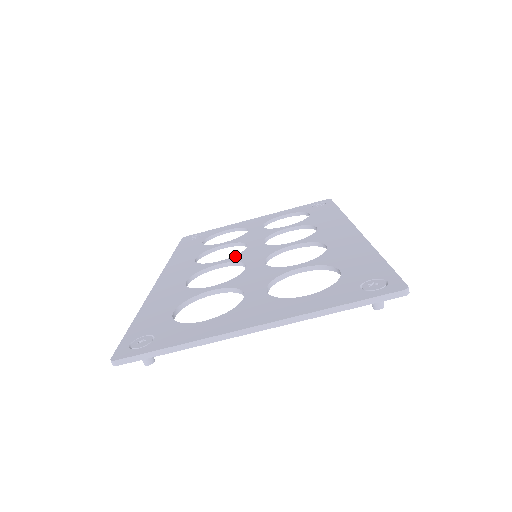
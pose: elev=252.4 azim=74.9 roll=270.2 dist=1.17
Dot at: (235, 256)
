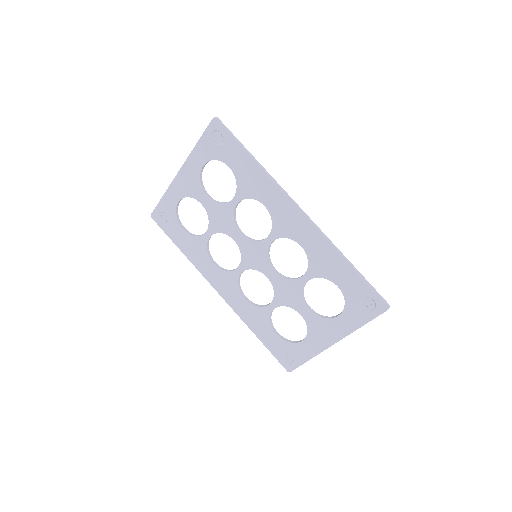
Dot at: (243, 261)
